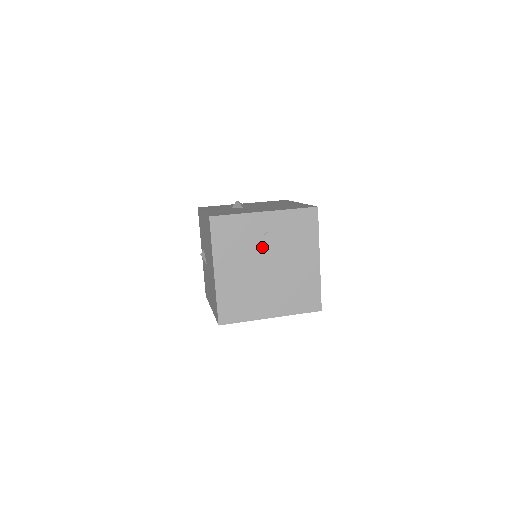
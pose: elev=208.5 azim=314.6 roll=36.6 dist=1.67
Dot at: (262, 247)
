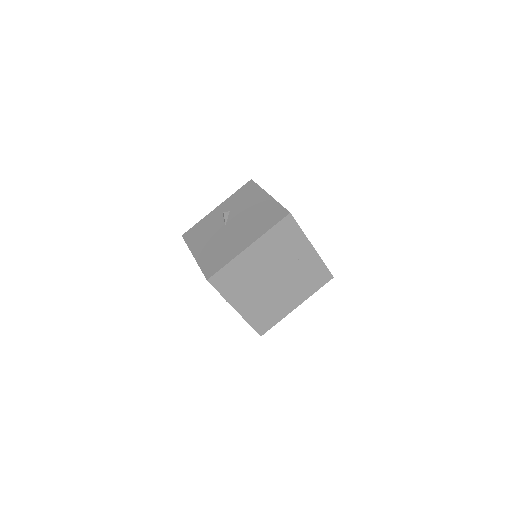
Dot at: (286, 264)
